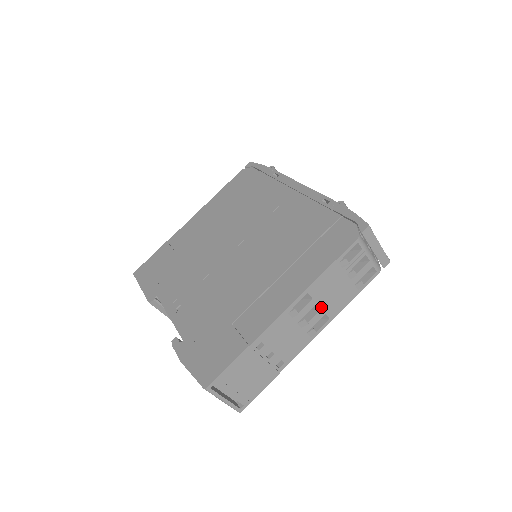
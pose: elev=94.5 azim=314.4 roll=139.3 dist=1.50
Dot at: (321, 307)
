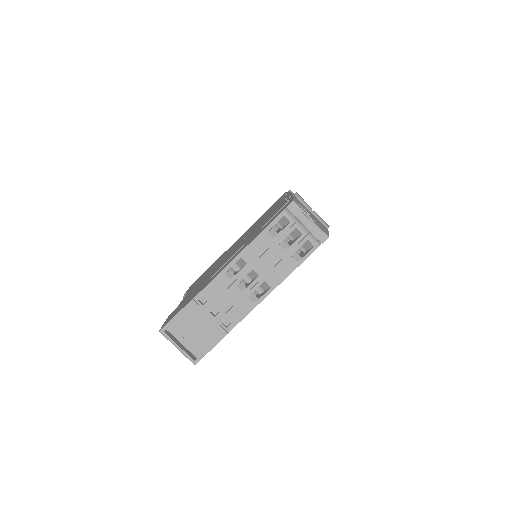
Dot at: (258, 274)
